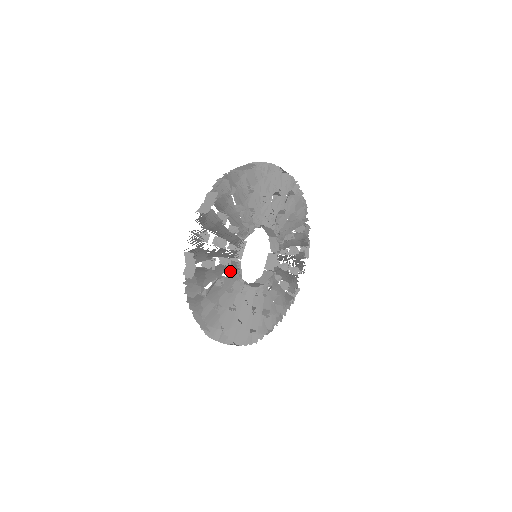
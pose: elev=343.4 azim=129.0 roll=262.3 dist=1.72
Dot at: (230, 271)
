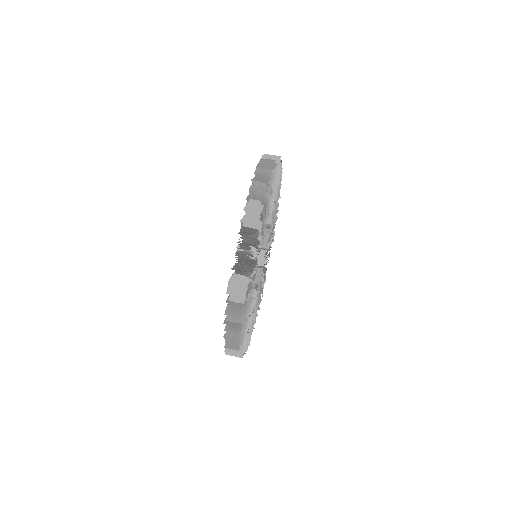
Dot at: occluded
